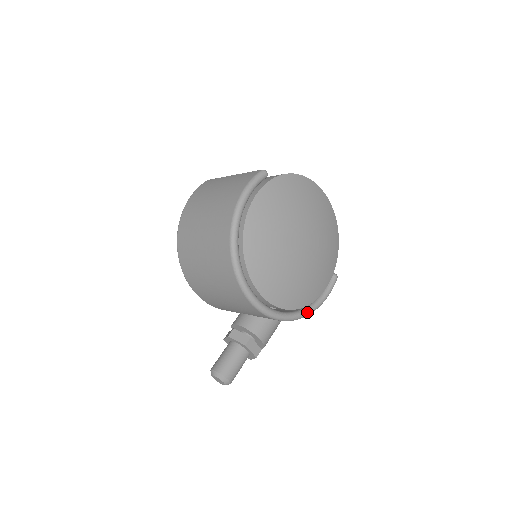
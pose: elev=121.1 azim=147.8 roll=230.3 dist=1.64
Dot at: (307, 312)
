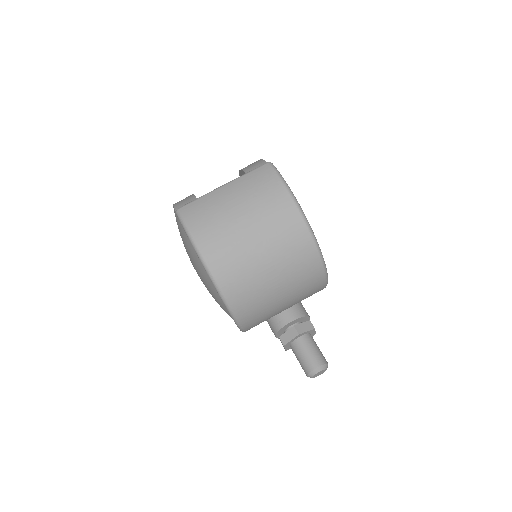
Dot at: occluded
